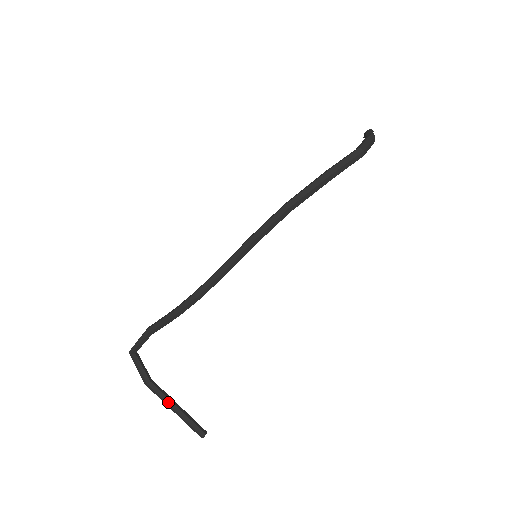
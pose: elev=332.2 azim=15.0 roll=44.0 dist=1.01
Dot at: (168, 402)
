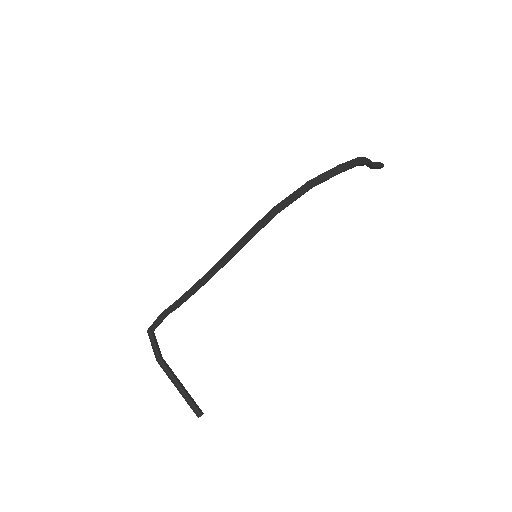
Dot at: (173, 379)
